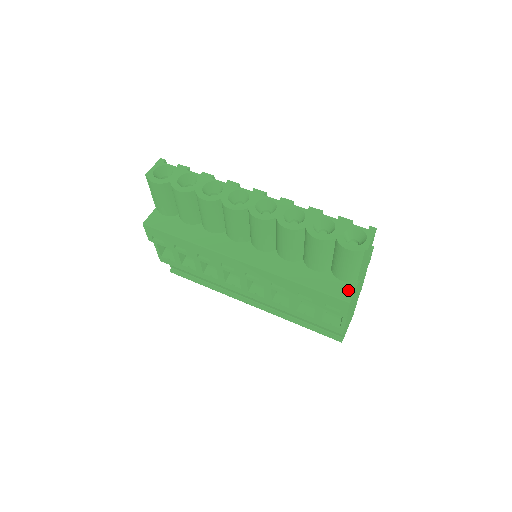
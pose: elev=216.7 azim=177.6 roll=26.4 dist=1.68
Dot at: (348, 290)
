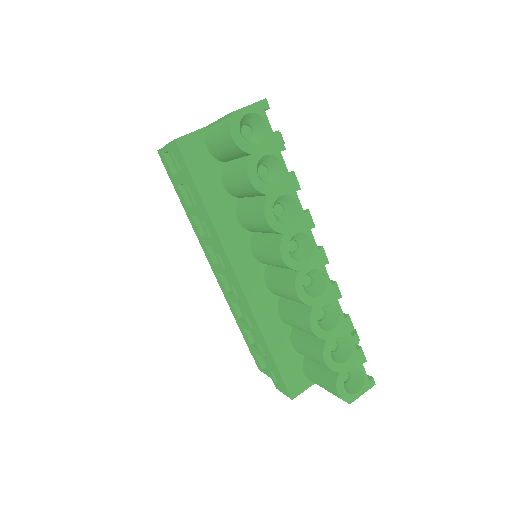
Dot at: (301, 386)
